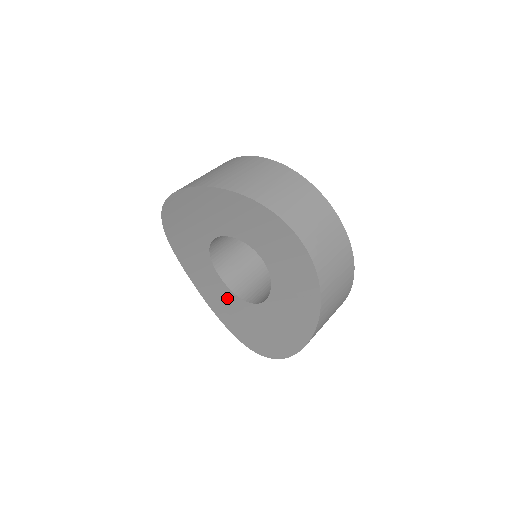
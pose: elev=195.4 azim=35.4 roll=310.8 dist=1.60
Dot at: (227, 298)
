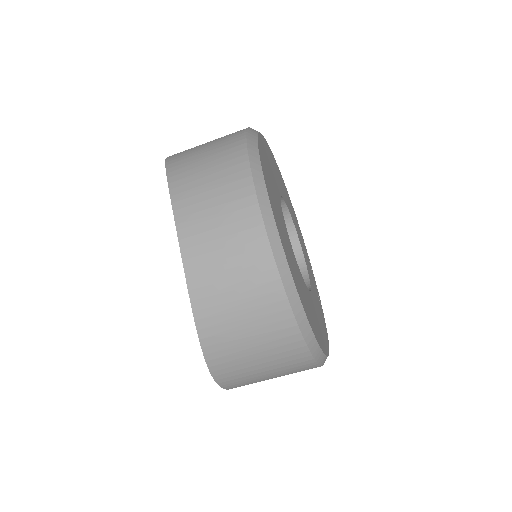
Dot at: occluded
